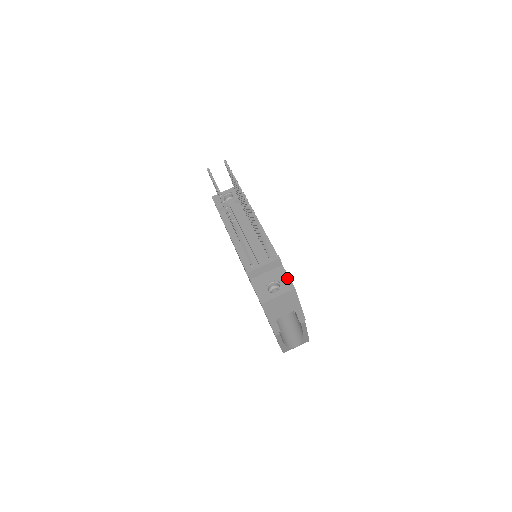
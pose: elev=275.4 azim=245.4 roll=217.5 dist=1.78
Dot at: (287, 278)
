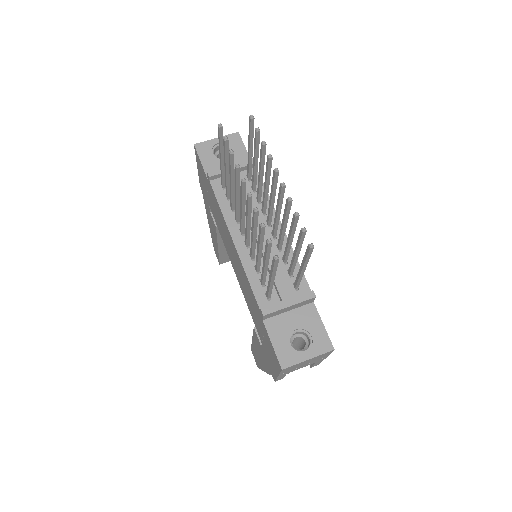
Dot at: (322, 328)
